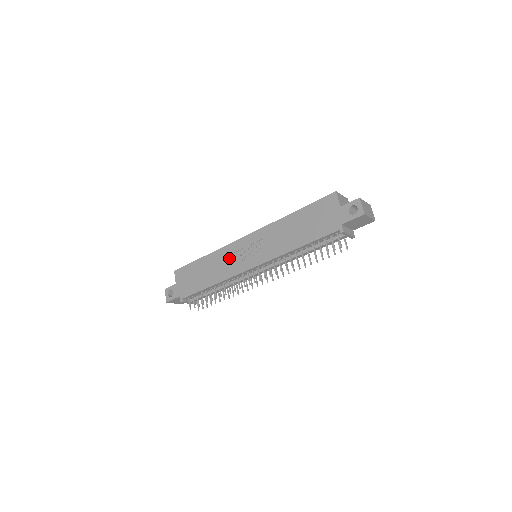
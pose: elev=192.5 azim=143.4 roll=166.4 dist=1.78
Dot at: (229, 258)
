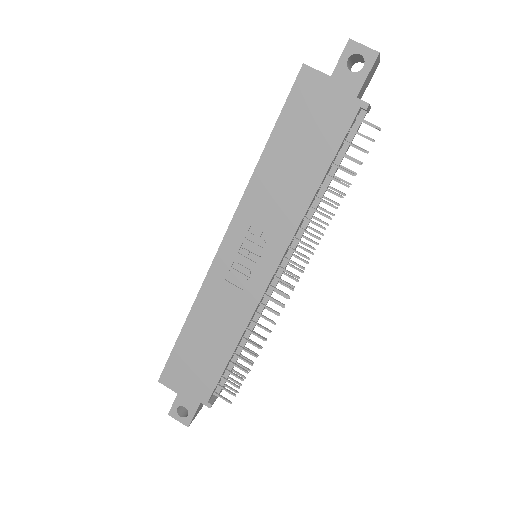
Dot at: (225, 293)
